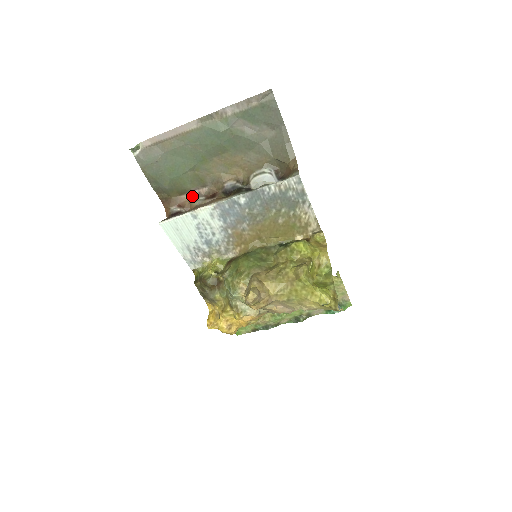
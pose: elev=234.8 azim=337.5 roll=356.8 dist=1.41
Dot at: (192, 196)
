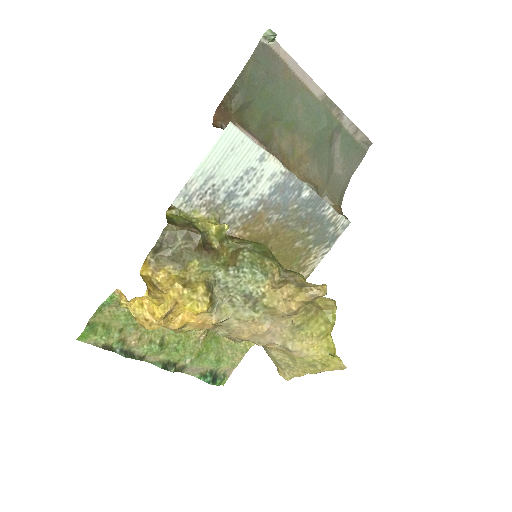
Dot at: occluded
